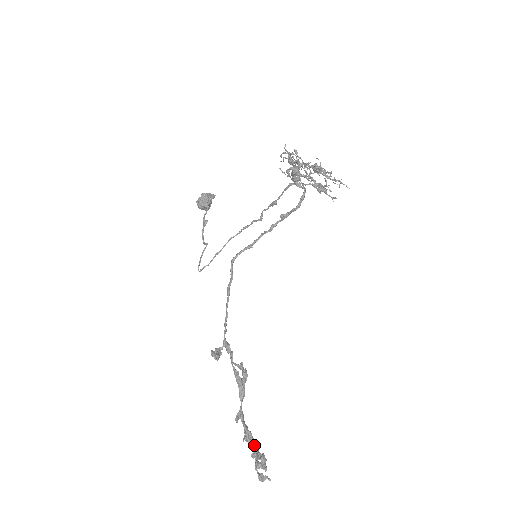
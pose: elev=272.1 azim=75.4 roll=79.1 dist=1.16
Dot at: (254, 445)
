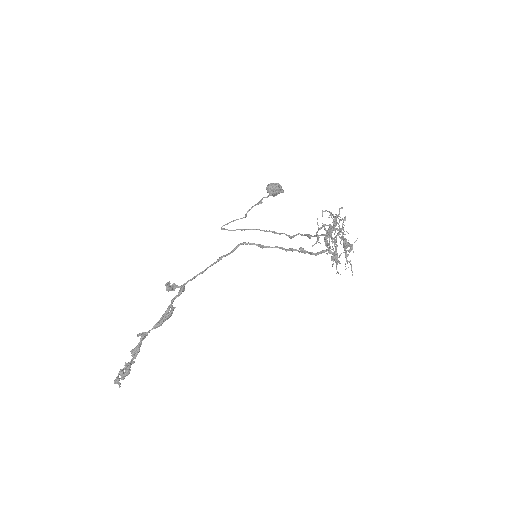
Dot at: (132, 359)
